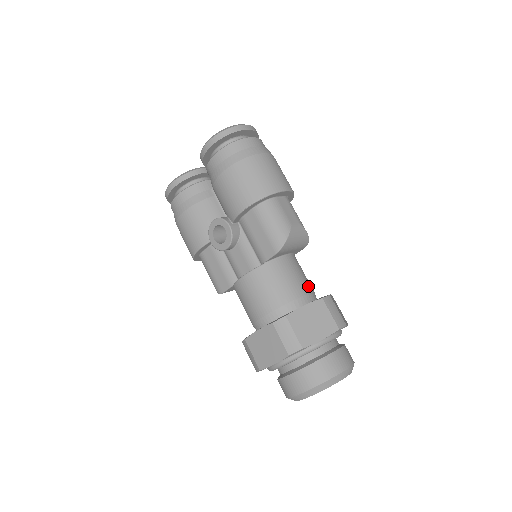
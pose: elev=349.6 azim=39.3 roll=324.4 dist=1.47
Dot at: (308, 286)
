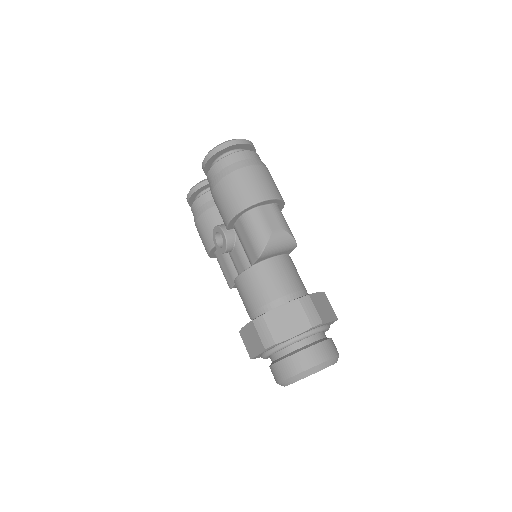
Dot at: (294, 285)
